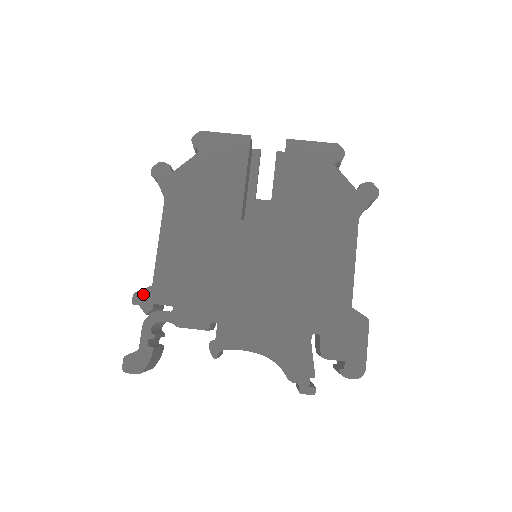
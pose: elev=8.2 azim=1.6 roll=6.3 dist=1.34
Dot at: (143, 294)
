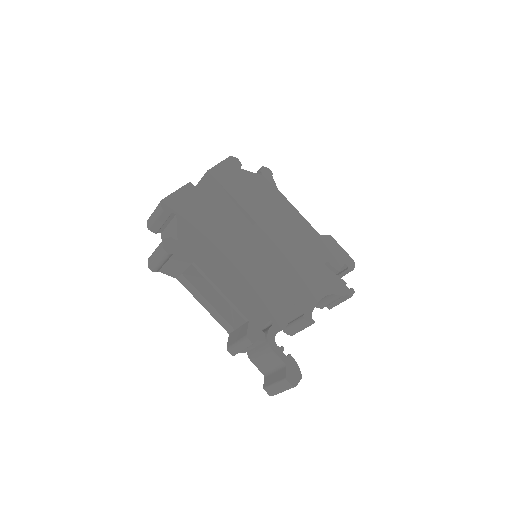
Dot at: (251, 331)
